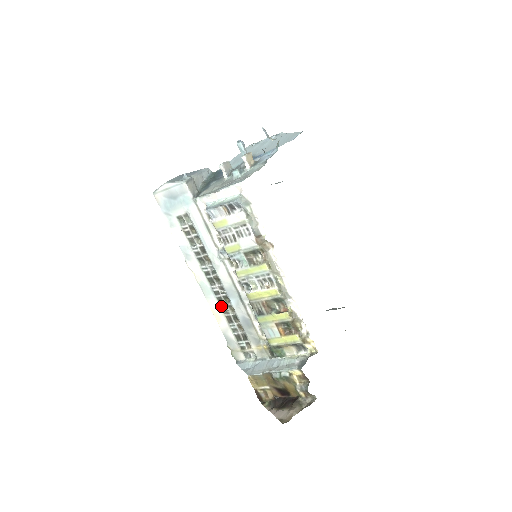
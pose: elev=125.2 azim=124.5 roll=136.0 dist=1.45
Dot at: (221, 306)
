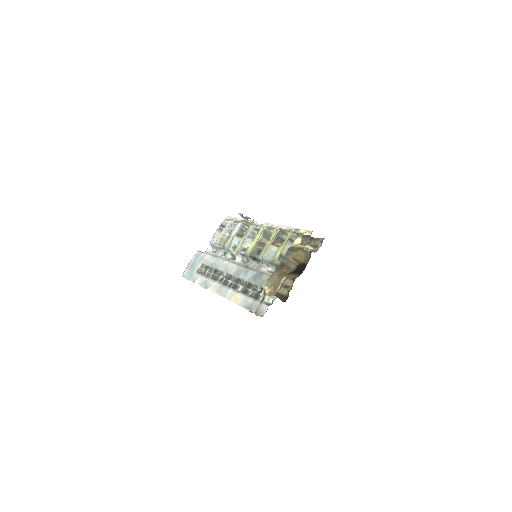
Dot at: (236, 290)
